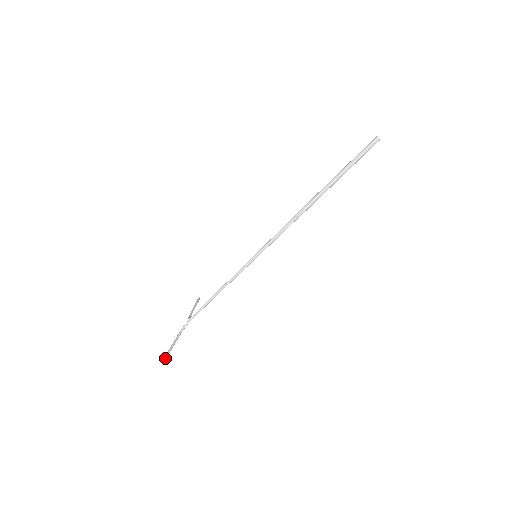
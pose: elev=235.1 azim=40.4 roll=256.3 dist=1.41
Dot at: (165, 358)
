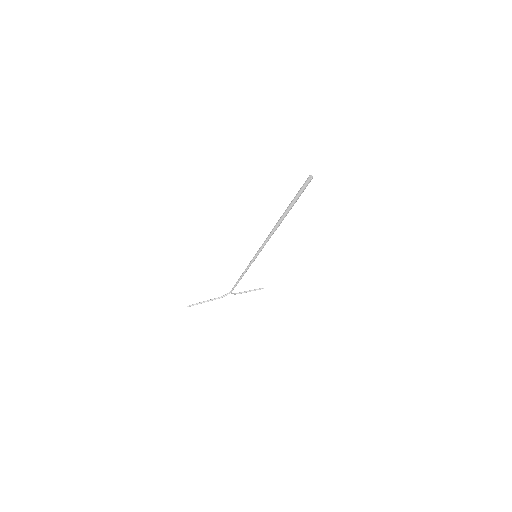
Dot at: (191, 305)
